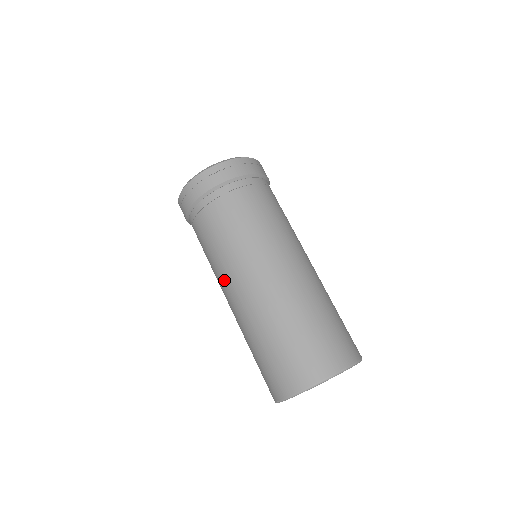
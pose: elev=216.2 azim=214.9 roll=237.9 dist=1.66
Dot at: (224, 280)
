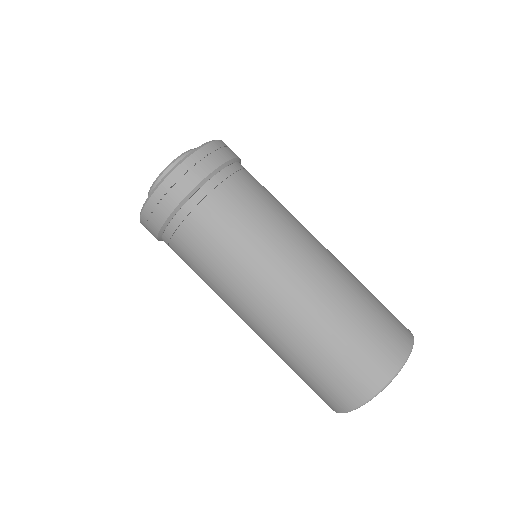
Dot at: occluded
